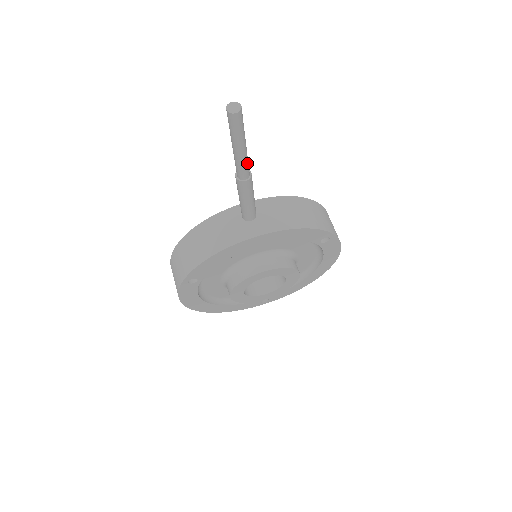
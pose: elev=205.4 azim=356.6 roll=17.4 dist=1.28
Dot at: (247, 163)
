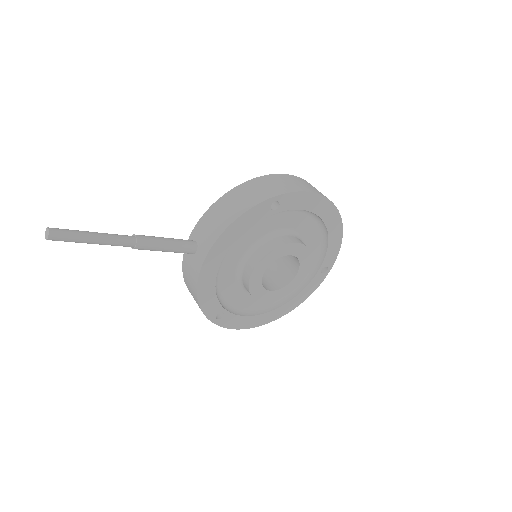
Dot at: (118, 239)
